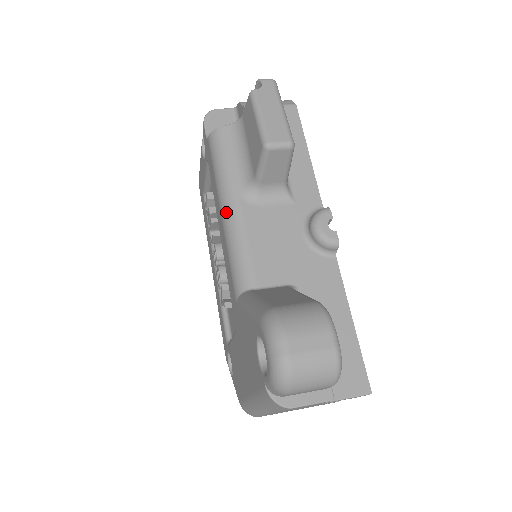
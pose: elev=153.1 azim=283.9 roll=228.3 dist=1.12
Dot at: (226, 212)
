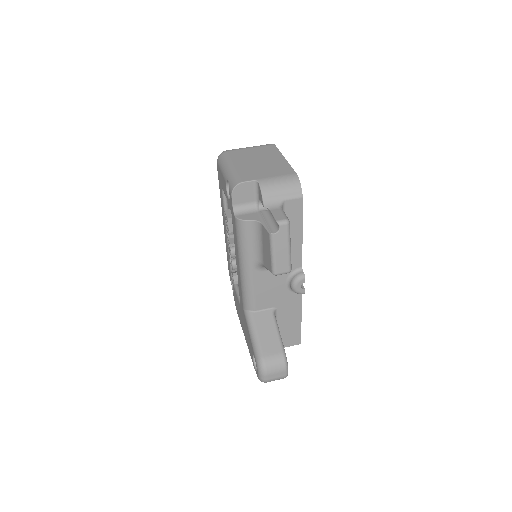
Dot at: (243, 271)
